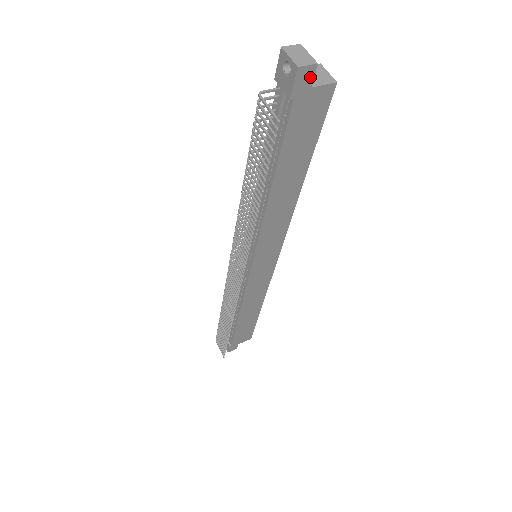
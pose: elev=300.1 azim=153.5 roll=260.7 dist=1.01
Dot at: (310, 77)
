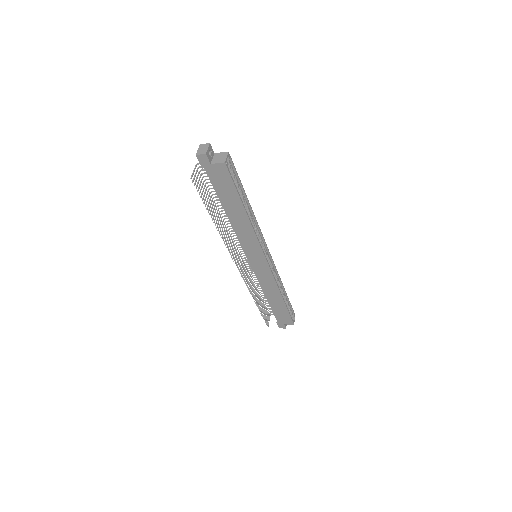
Dot at: (206, 159)
